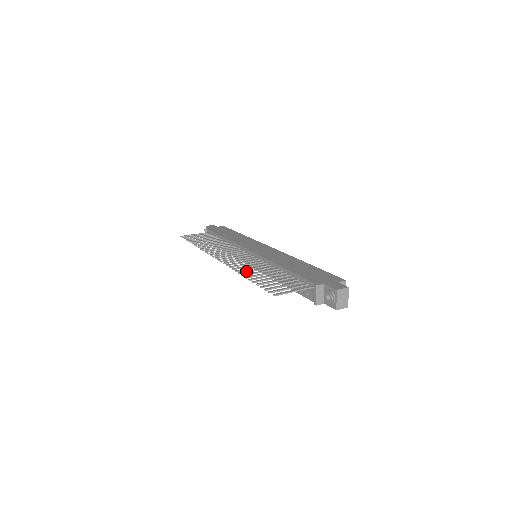
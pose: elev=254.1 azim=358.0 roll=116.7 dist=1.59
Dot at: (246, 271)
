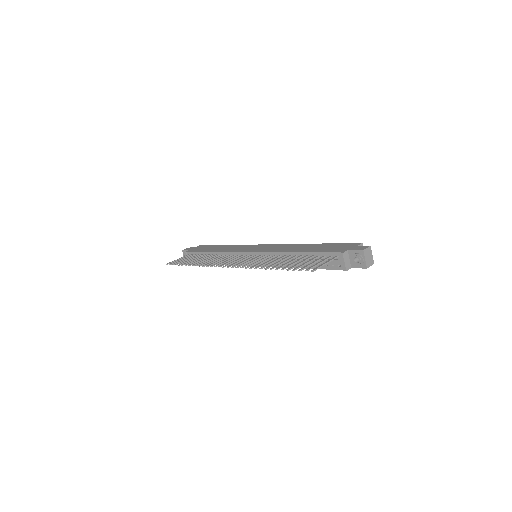
Dot at: (265, 265)
